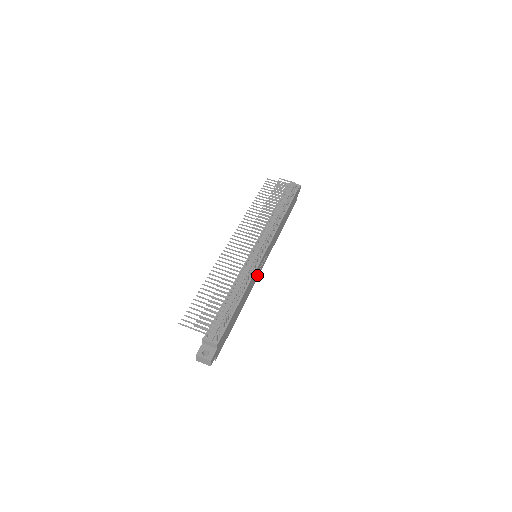
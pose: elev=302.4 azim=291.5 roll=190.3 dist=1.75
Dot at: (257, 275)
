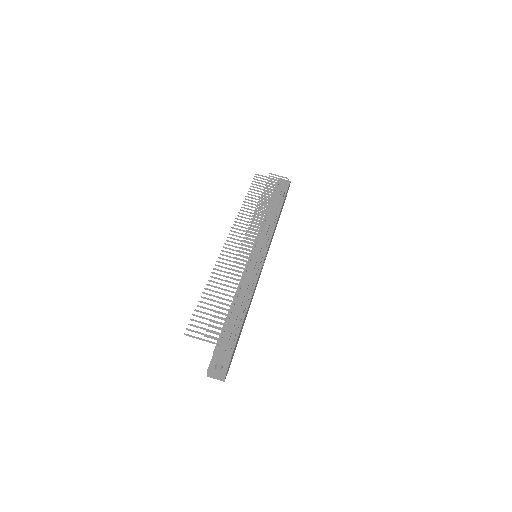
Dot at: (259, 277)
